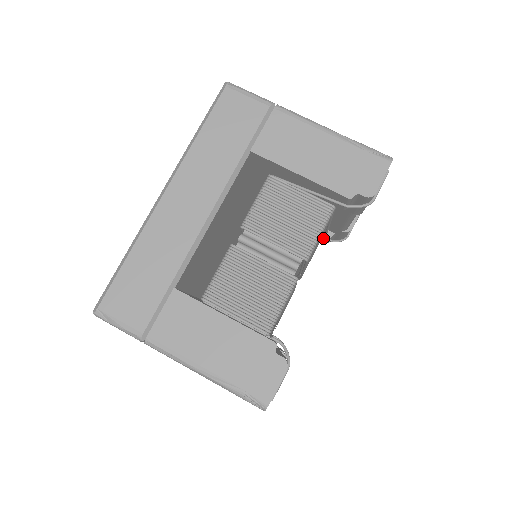
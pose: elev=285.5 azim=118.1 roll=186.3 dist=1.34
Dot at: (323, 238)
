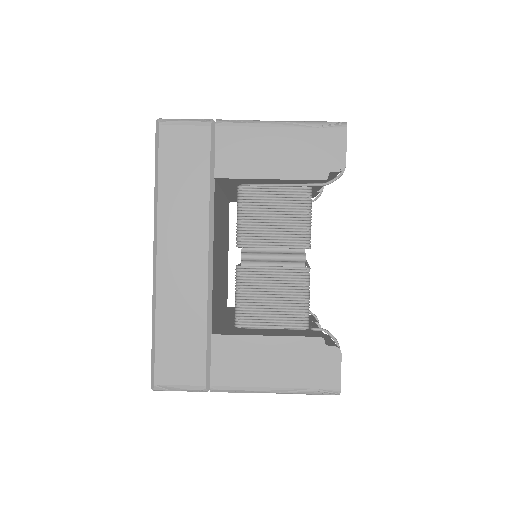
Dot at: occluded
